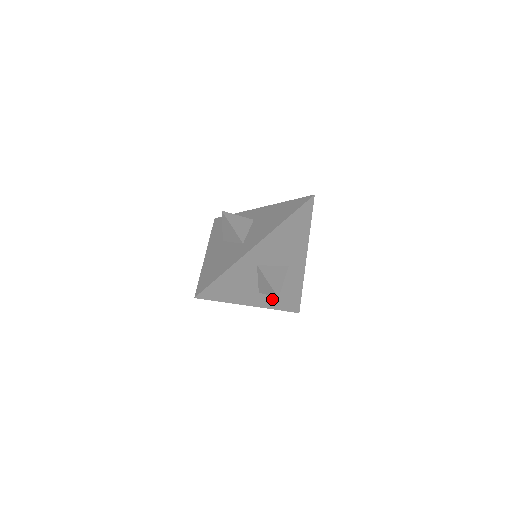
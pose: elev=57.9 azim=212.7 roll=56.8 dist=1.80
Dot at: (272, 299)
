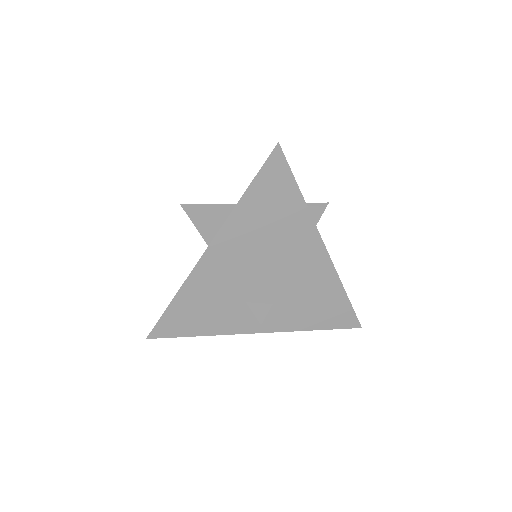
Dot at: (291, 317)
